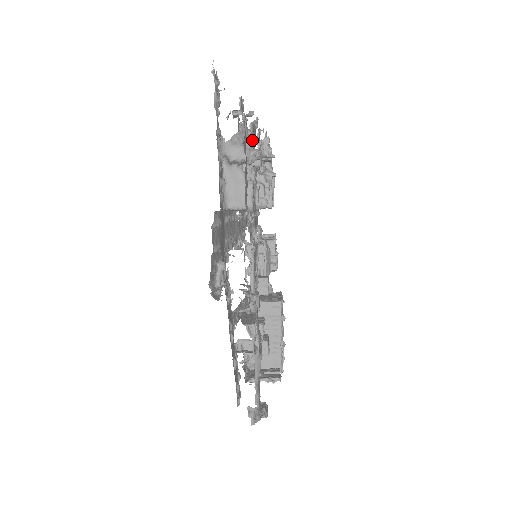
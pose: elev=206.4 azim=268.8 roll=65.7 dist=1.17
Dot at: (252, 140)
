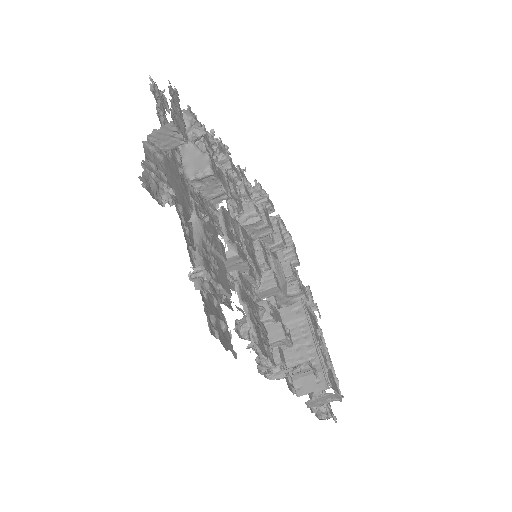
Dot at: (209, 137)
